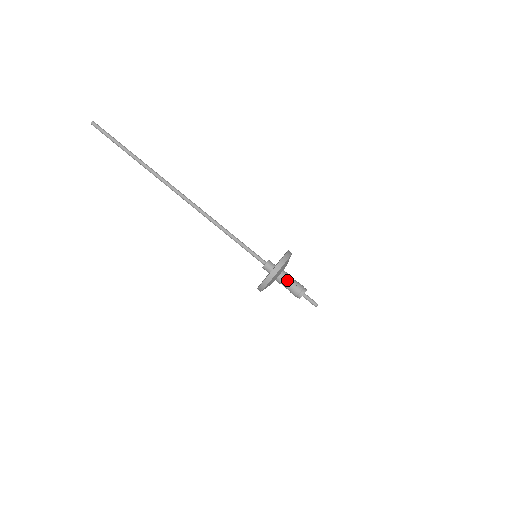
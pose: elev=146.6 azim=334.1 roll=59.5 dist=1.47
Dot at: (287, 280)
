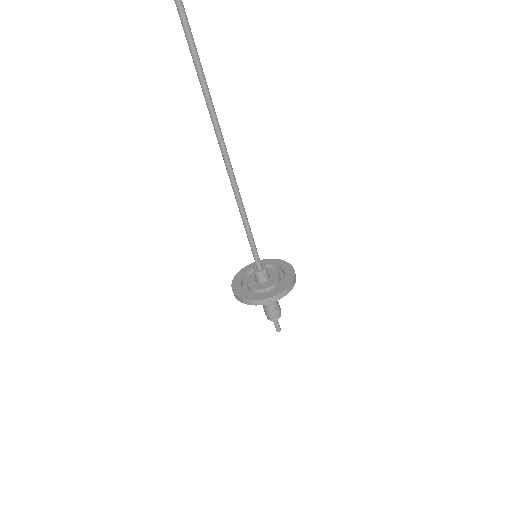
Dot at: occluded
